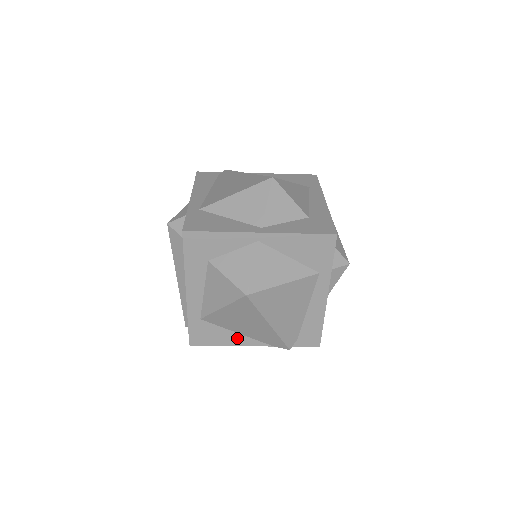
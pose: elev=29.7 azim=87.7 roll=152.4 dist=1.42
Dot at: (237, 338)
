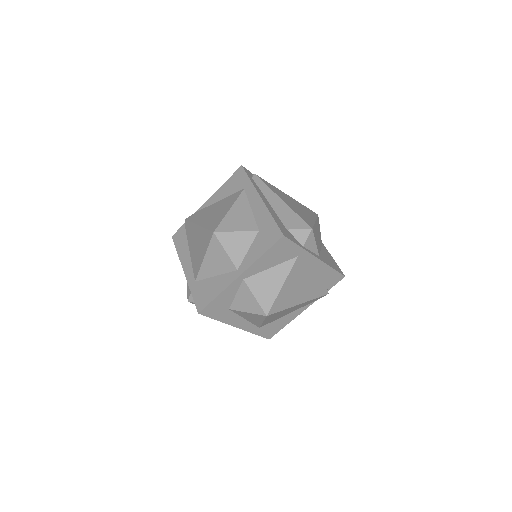
Dot at: (291, 315)
